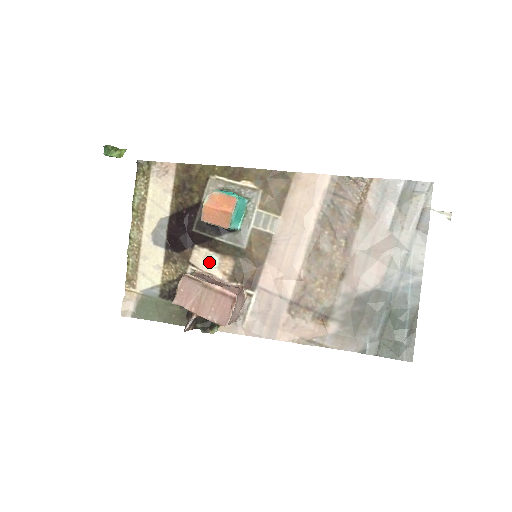
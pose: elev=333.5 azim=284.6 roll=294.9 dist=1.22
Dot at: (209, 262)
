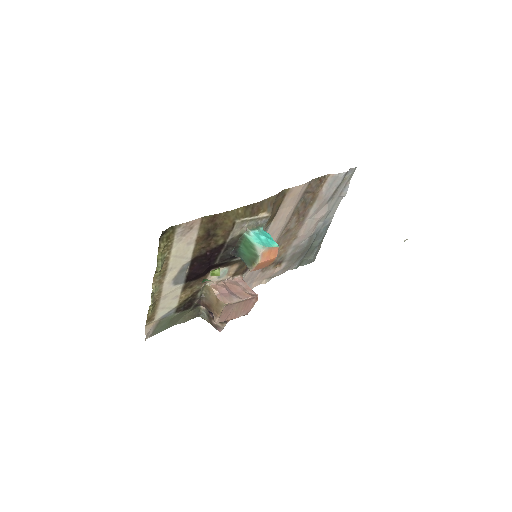
Dot at: (221, 275)
